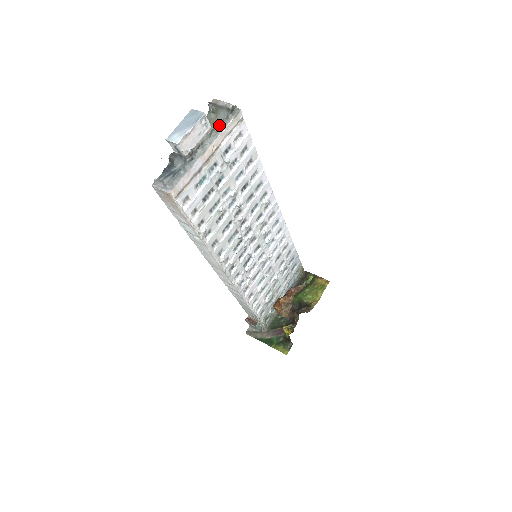
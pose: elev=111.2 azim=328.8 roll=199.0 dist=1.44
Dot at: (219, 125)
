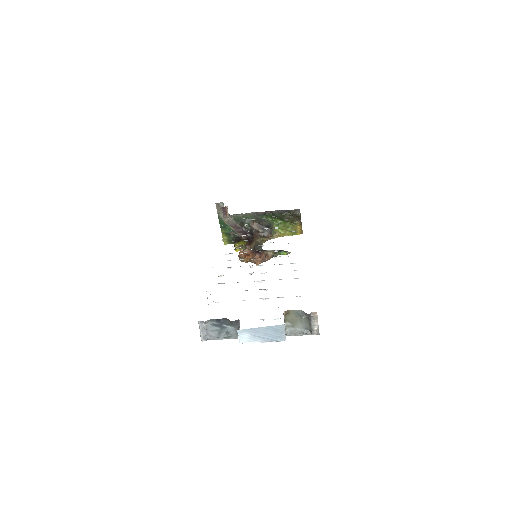
Dot at: (291, 333)
